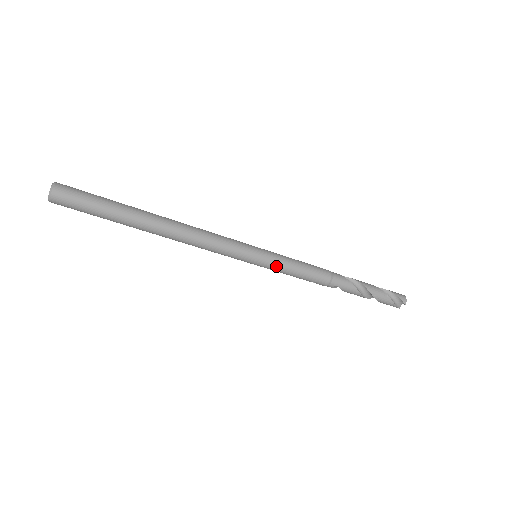
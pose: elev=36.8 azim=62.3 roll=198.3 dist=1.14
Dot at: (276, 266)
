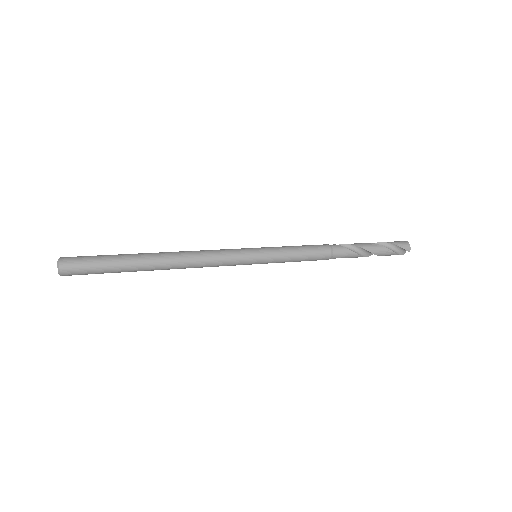
Dot at: (276, 261)
